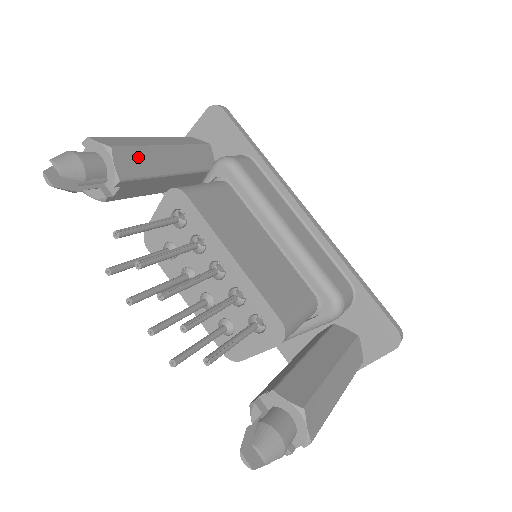
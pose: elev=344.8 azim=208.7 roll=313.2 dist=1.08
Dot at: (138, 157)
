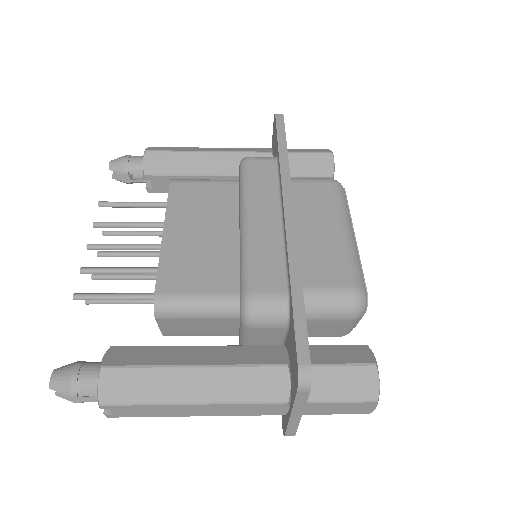
Dot at: (170, 159)
